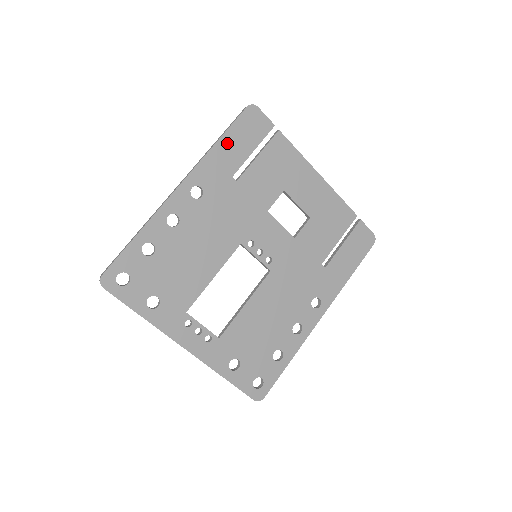
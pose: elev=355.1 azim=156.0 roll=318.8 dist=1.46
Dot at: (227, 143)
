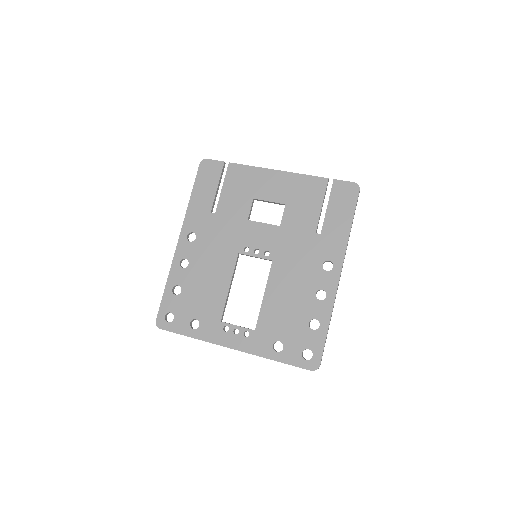
Dot at: (197, 194)
